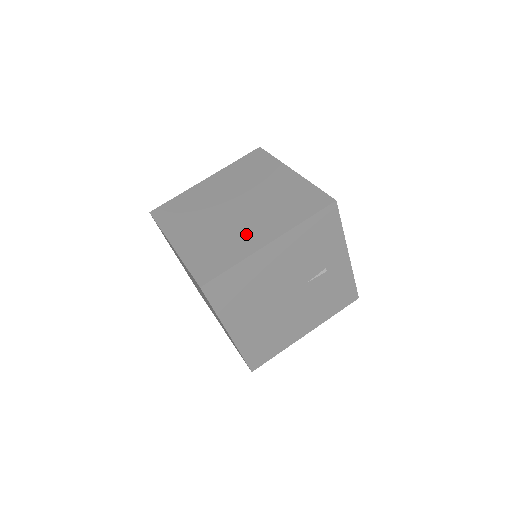
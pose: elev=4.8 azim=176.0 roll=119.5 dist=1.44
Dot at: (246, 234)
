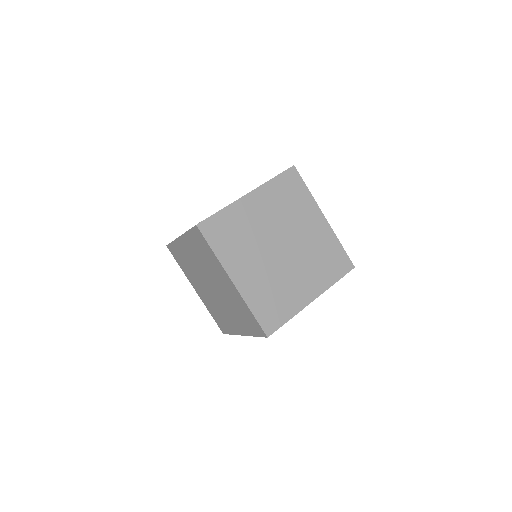
Dot at: (296, 286)
